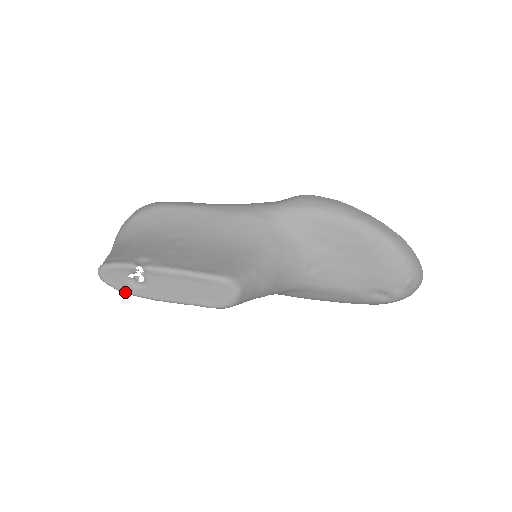
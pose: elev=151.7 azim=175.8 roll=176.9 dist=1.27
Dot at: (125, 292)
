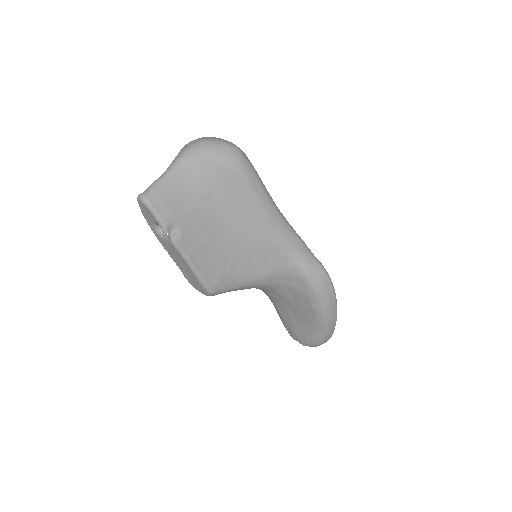
Dot at: occluded
